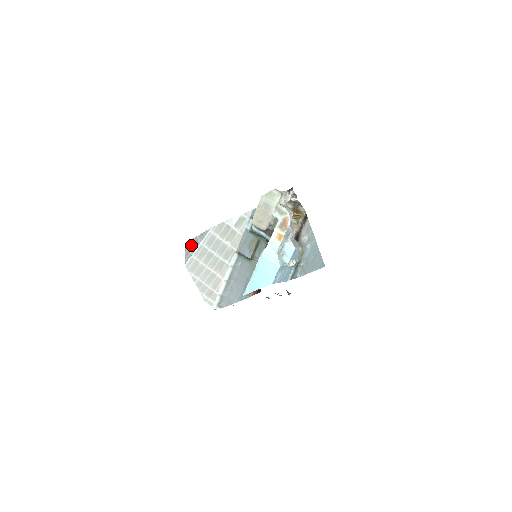
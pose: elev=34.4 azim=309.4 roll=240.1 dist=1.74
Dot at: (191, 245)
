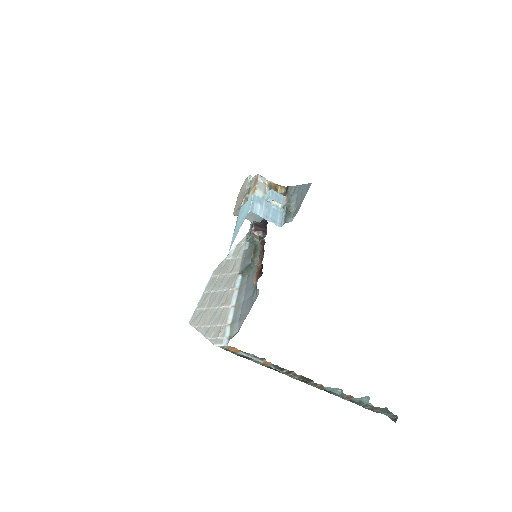
Dot at: occluded
